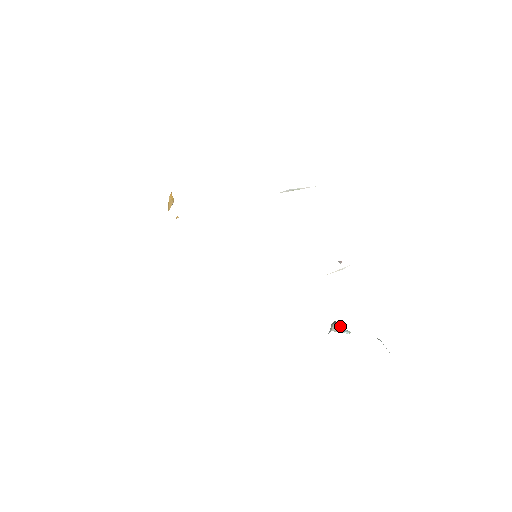
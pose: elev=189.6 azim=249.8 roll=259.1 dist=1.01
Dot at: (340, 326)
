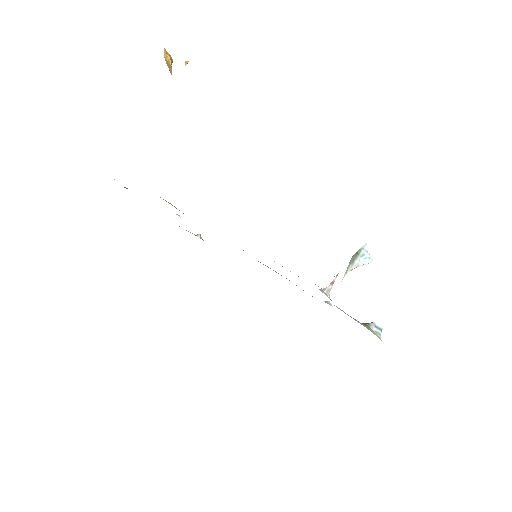
Dot at: (364, 250)
